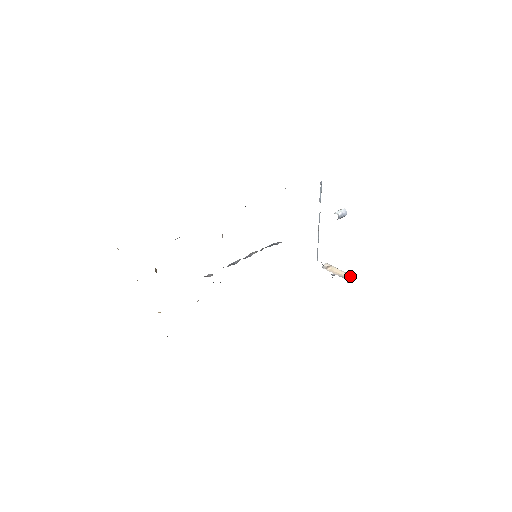
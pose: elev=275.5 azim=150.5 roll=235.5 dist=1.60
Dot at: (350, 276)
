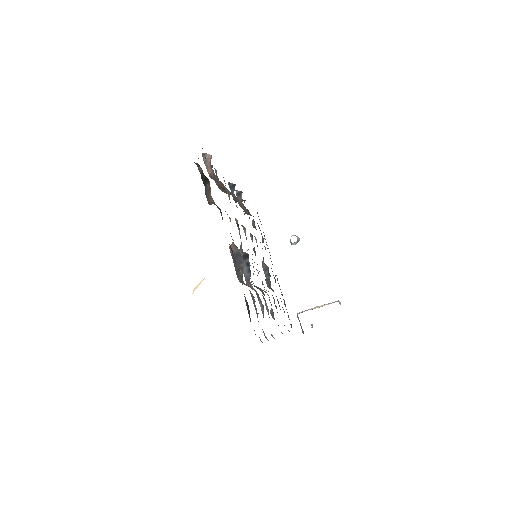
Dot at: (337, 301)
